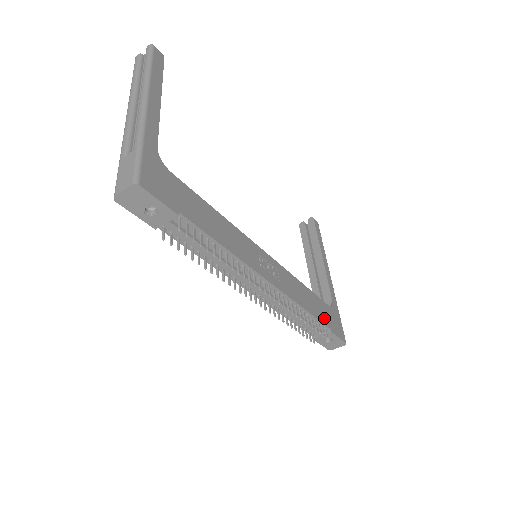
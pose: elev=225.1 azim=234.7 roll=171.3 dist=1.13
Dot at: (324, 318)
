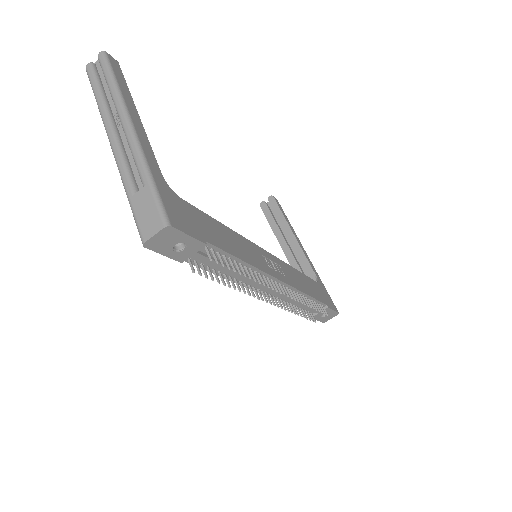
Dot at: (320, 296)
